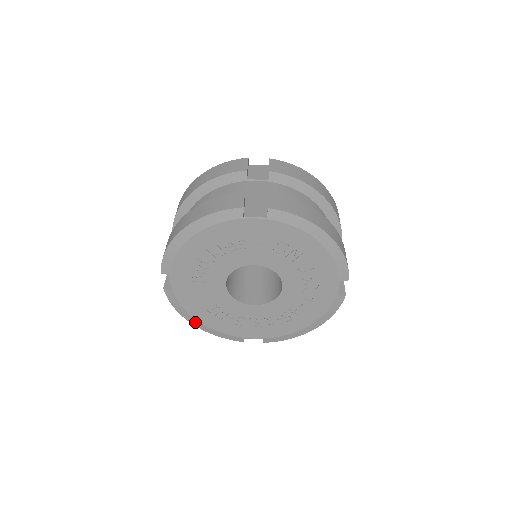
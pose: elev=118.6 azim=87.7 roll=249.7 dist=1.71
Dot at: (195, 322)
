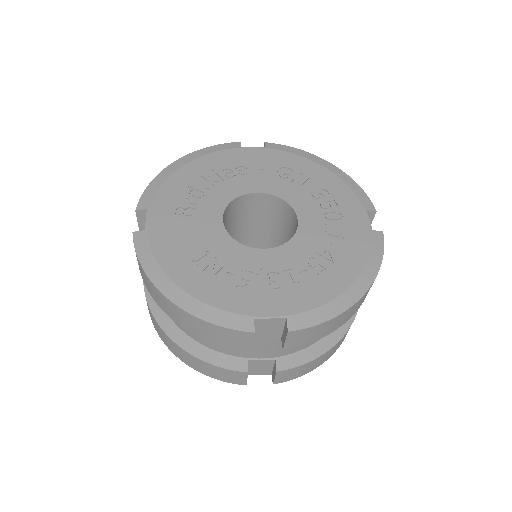
Dot at: (170, 289)
